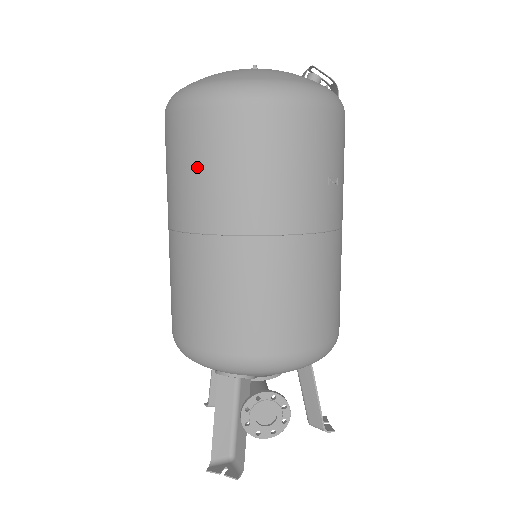
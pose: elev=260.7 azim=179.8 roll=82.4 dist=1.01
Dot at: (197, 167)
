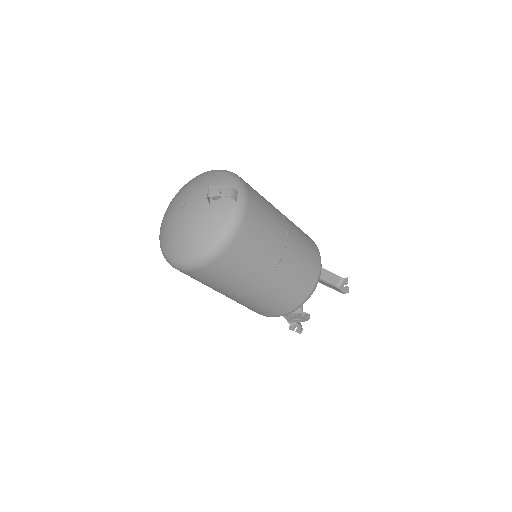
Dot at: occluded
